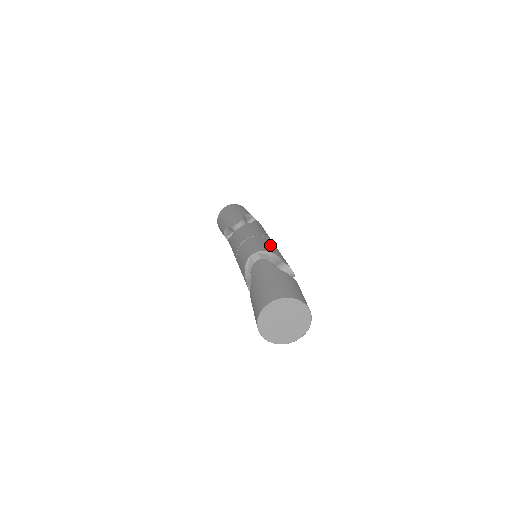
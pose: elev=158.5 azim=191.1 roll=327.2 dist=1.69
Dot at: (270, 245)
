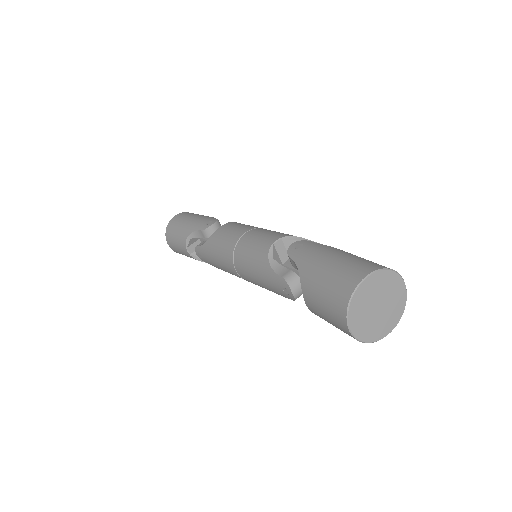
Dot at: occluded
